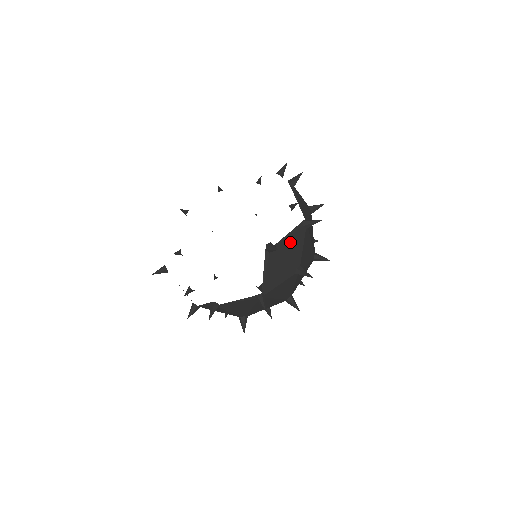
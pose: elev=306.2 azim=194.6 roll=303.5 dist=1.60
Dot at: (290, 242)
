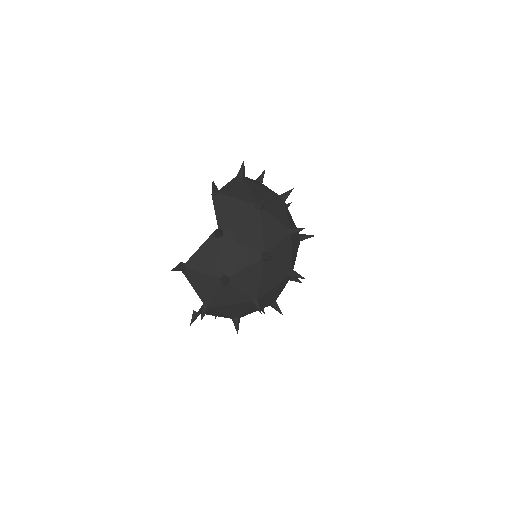
Dot at: (203, 256)
